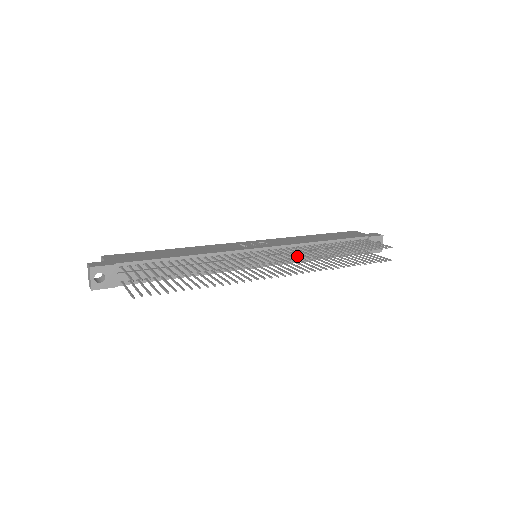
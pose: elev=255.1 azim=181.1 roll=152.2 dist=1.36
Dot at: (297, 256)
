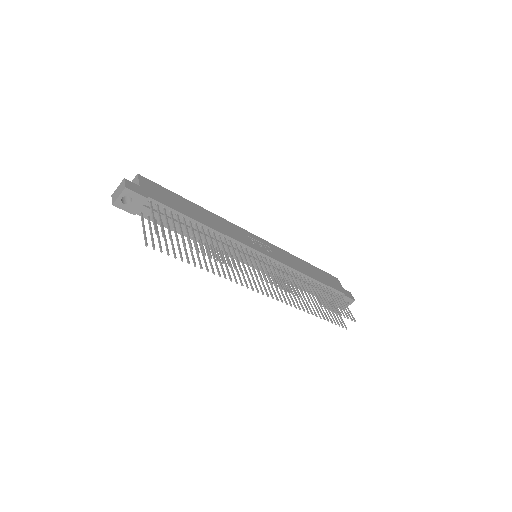
Dot at: (288, 285)
